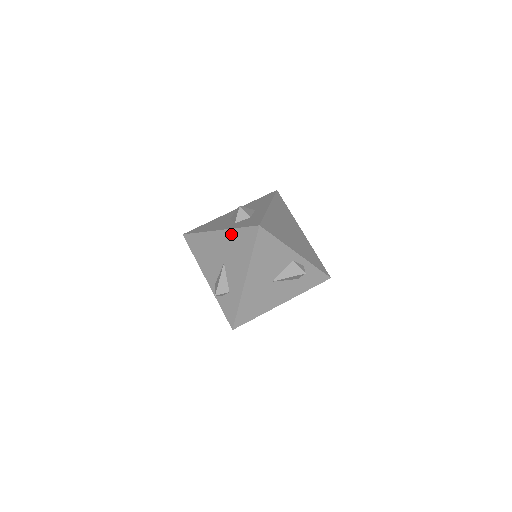
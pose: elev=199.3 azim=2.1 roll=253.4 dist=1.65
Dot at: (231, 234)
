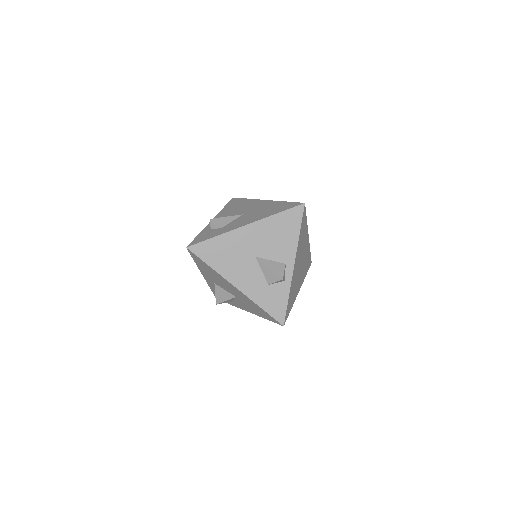
Dot at: (274, 203)
